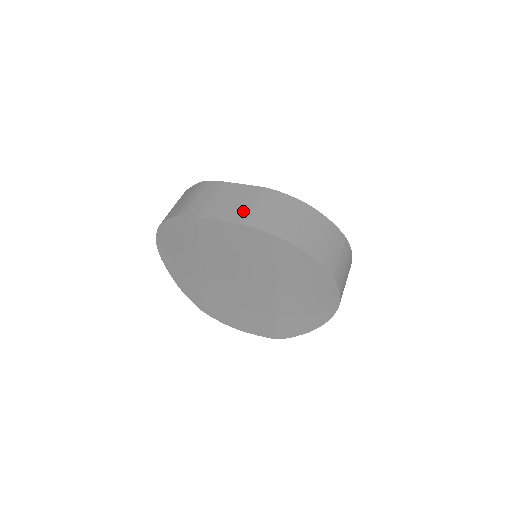
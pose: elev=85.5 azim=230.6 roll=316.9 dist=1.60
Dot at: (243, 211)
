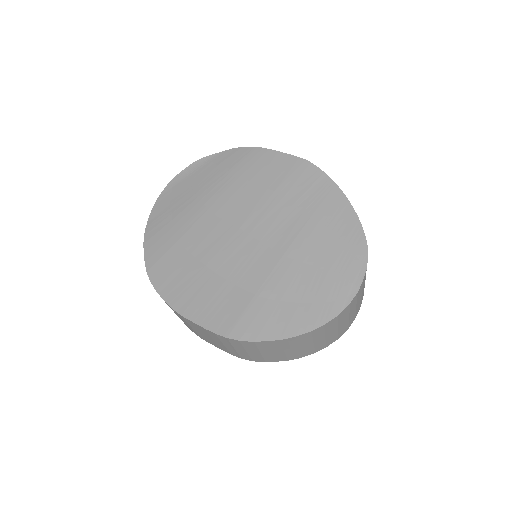
Dot at: occluded
